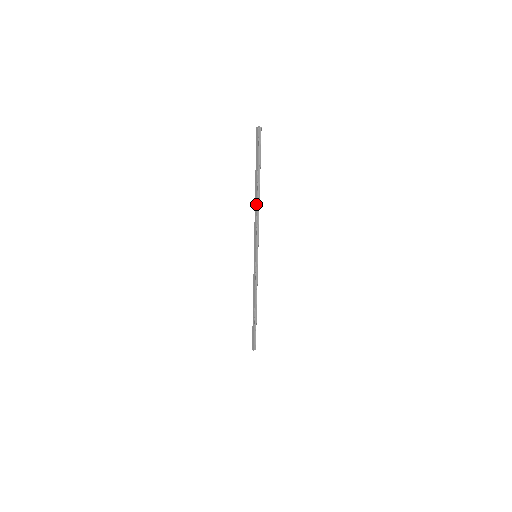
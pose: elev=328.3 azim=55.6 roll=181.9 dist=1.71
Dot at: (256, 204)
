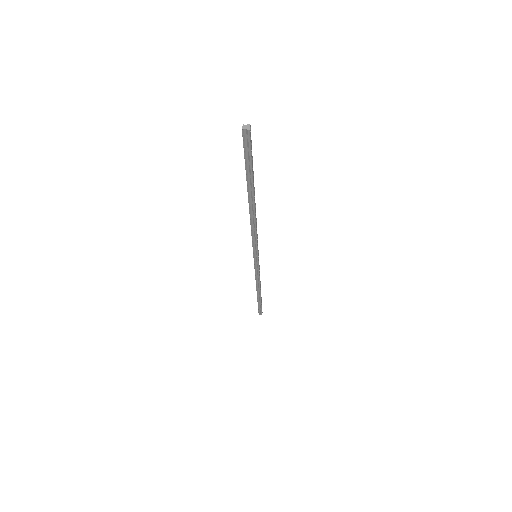
Dot at: (249, 213)
